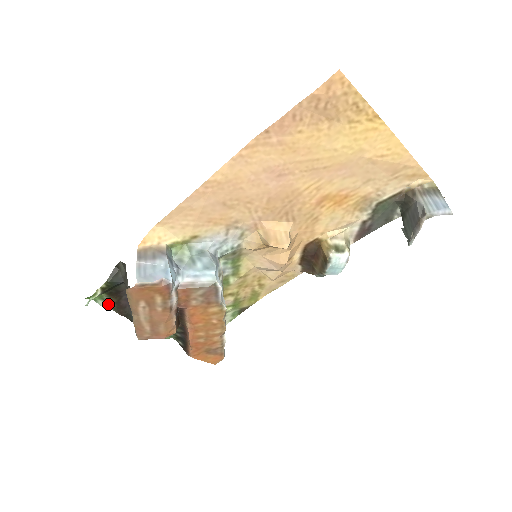
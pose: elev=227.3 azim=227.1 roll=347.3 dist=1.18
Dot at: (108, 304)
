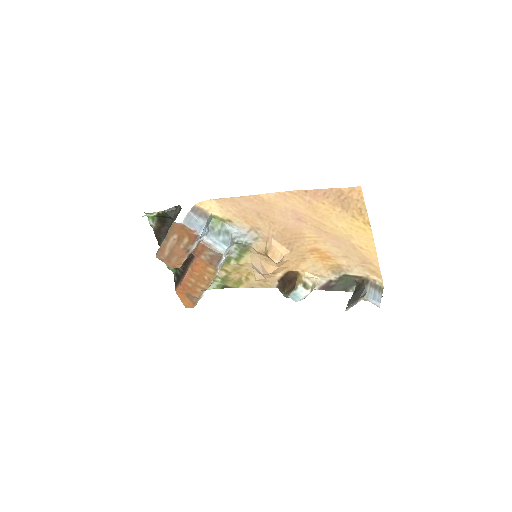
Dot at: (154, 225)
